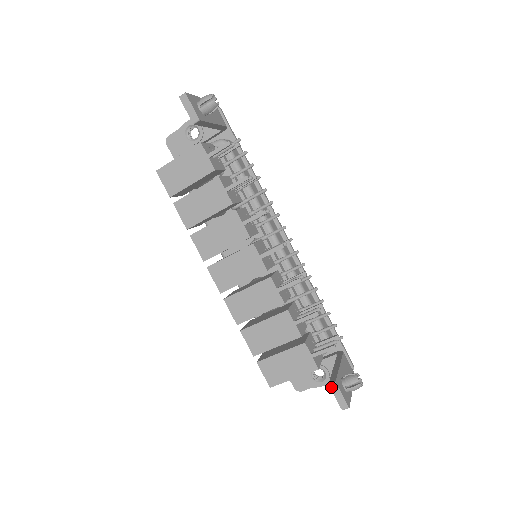
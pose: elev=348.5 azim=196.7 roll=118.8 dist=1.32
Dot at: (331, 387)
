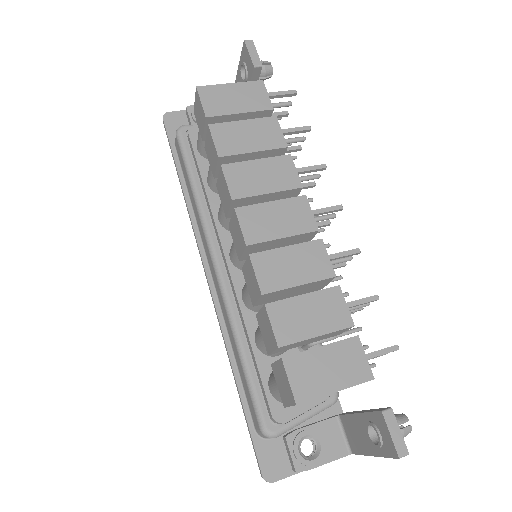
Dot at: (385, 415)
